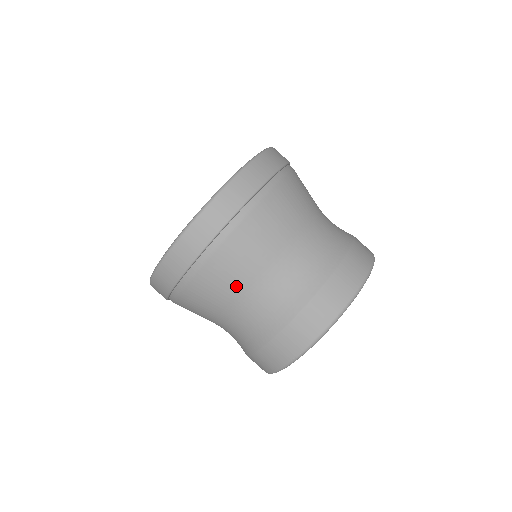
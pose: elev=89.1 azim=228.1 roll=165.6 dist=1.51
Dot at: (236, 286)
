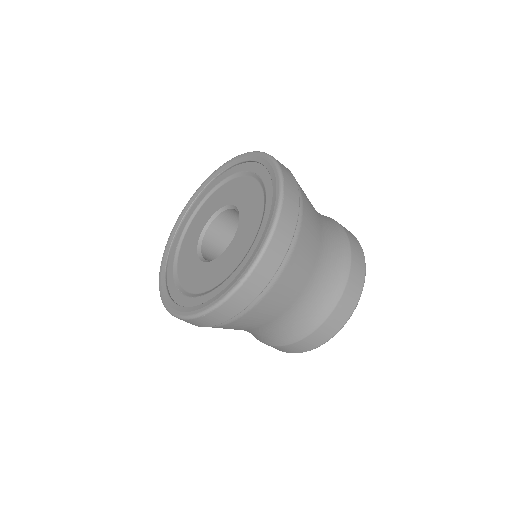
Dot at: (263, 323)
